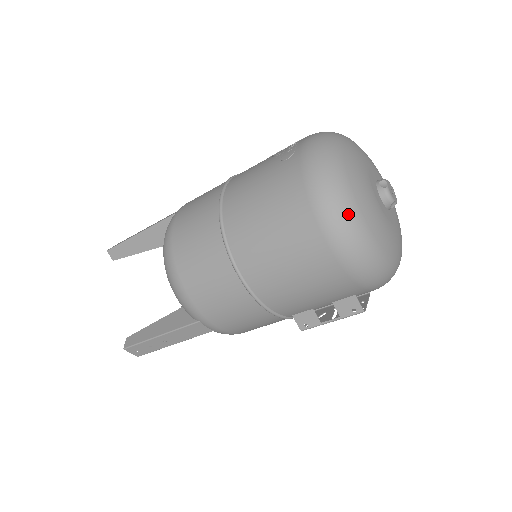
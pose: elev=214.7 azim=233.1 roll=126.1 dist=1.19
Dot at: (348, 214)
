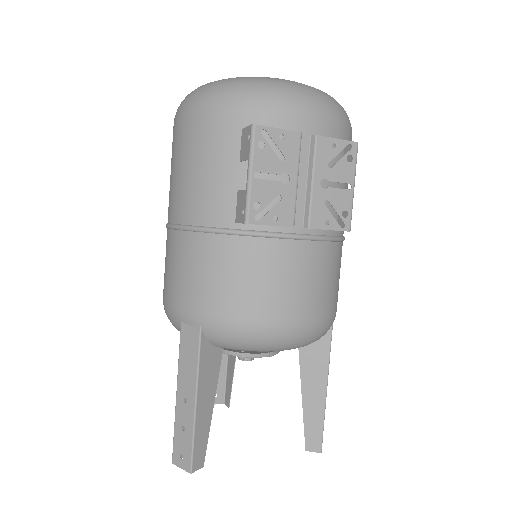
Dot at: occluded
